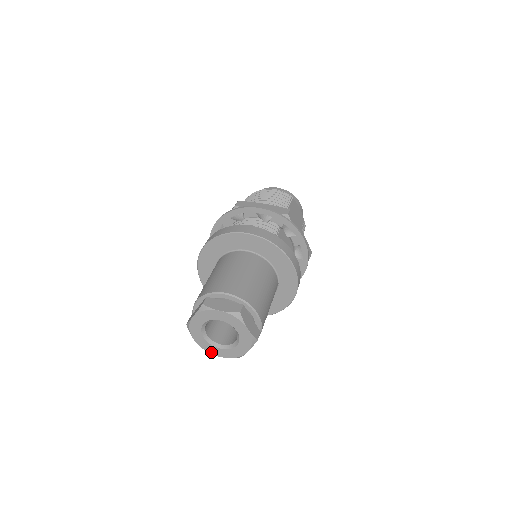
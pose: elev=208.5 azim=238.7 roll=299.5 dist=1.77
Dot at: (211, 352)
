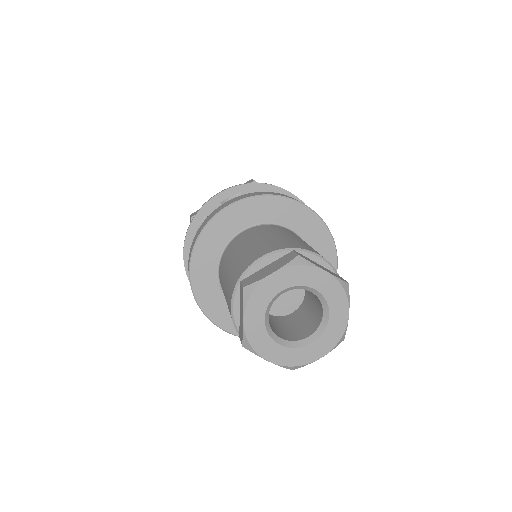
Dot at: (303, 362)
